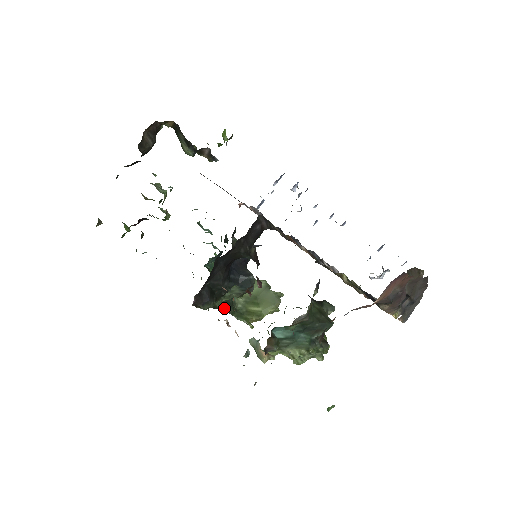
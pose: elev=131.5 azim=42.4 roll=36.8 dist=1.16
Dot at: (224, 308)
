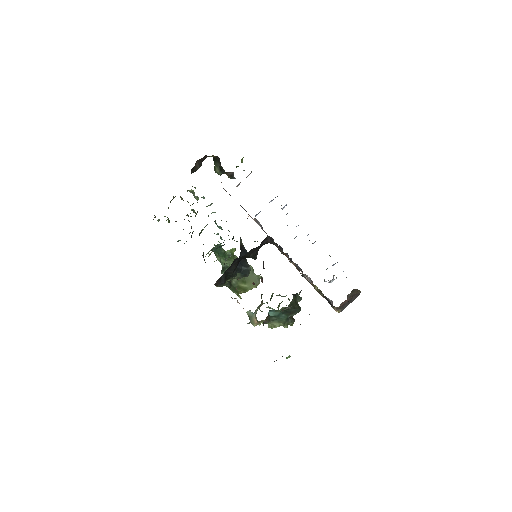
Dot at: (226, 284)
